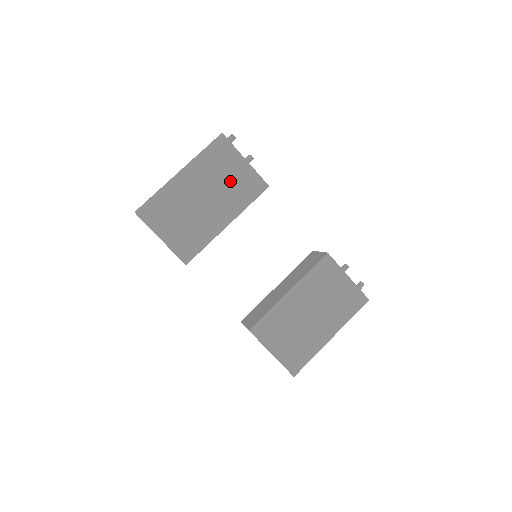
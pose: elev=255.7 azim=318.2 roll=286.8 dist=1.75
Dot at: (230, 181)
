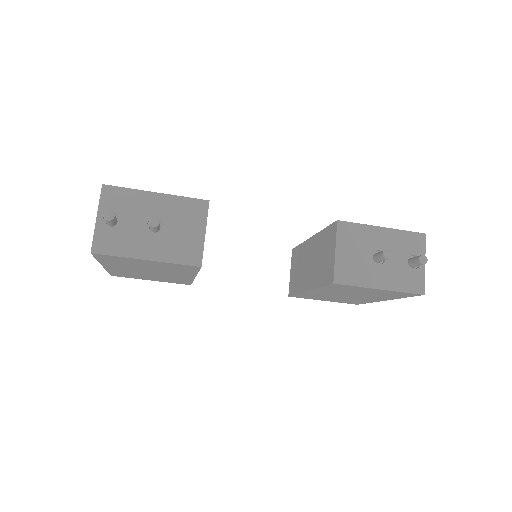
Dot at: (155, 267)
